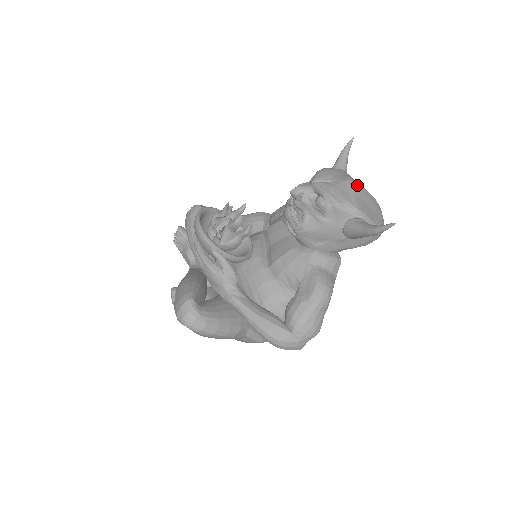
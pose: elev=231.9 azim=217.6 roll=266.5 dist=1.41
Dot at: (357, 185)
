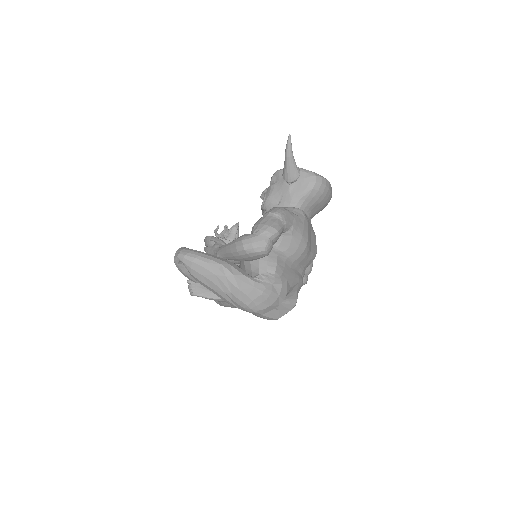
Dot at: occluded
